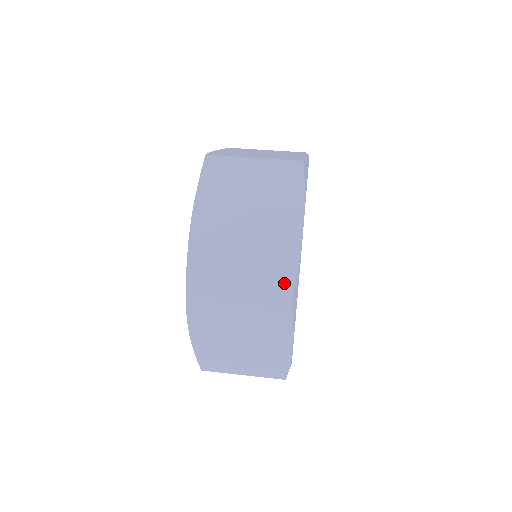
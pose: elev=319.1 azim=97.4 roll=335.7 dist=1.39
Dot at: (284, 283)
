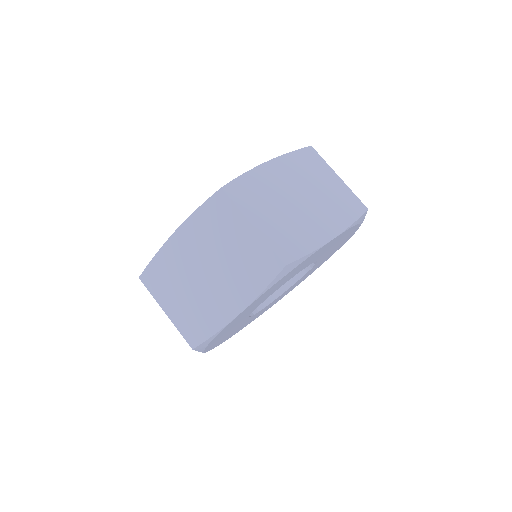
Dot at: occluded
